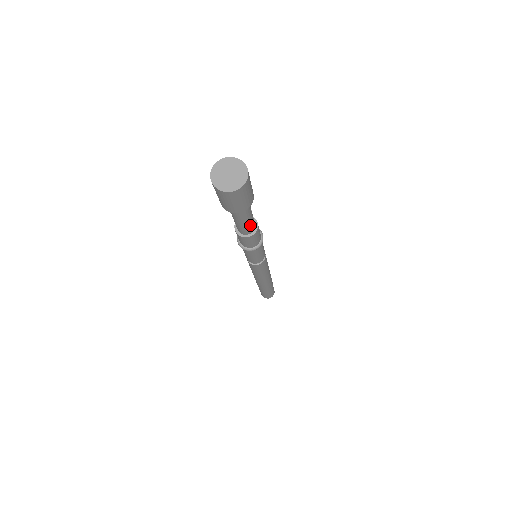
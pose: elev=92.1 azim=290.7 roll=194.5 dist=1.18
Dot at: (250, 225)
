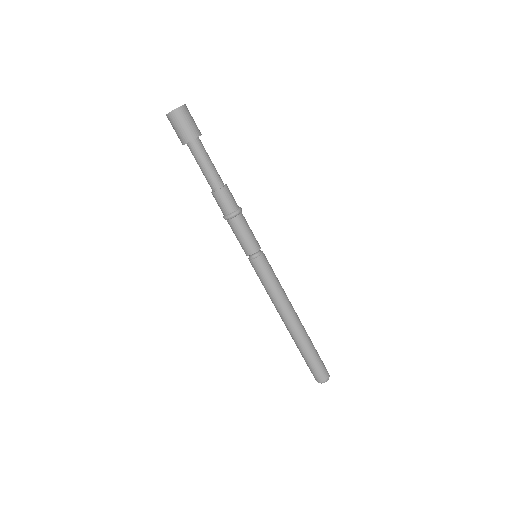
Dot at: (215, 174)
